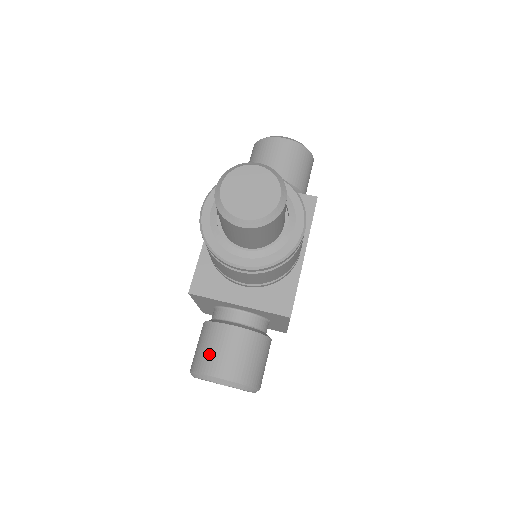
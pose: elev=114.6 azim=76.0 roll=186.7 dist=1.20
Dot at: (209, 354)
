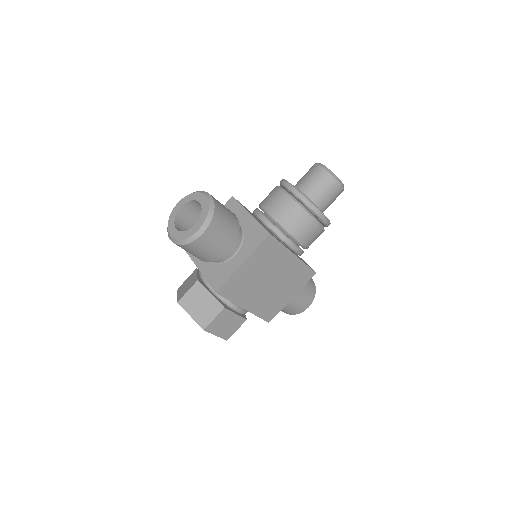
Dot at: occluded
